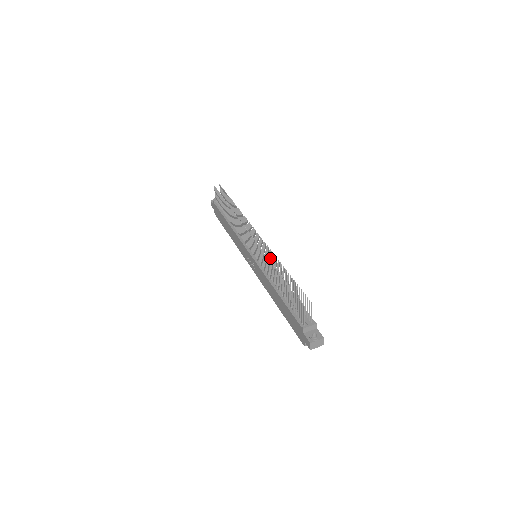
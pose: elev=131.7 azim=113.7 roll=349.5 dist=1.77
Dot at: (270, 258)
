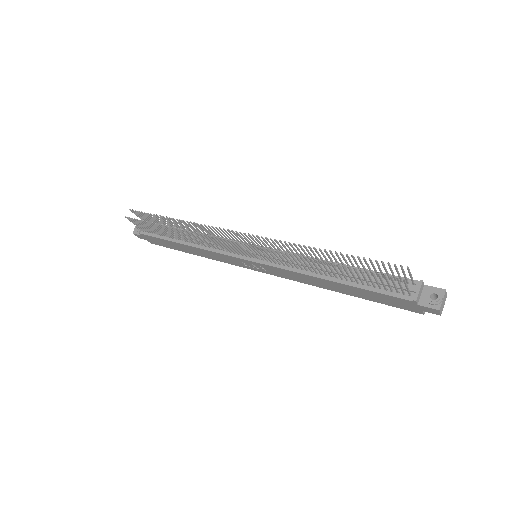
Dot at: occluded
